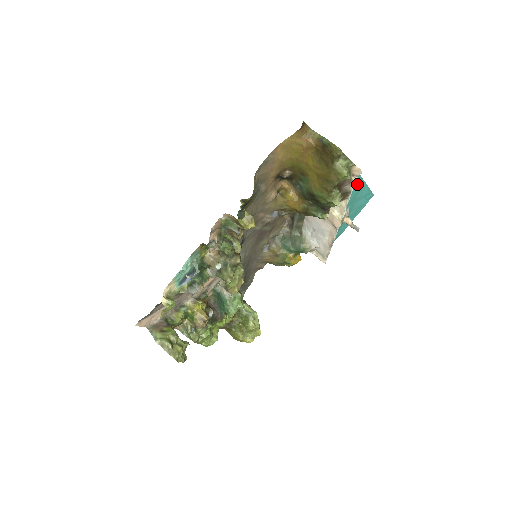
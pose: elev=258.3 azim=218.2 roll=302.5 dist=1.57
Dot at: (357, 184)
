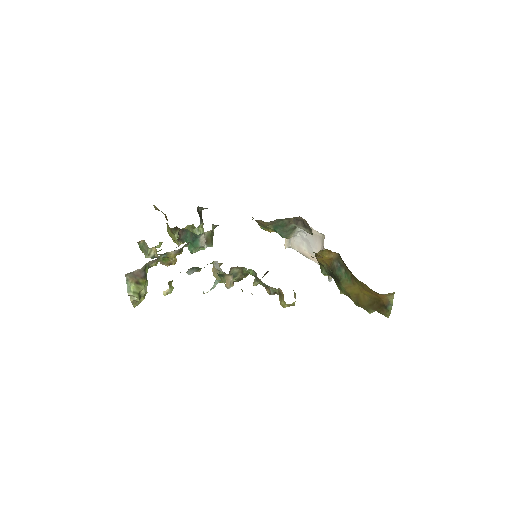
Dot at: occluded
